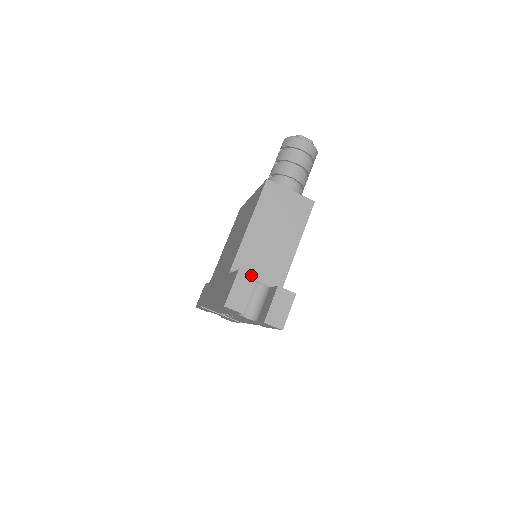
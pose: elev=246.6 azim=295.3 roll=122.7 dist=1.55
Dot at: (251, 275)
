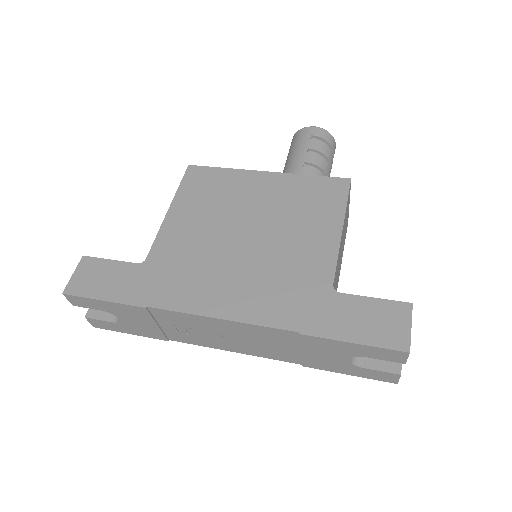
Dot at: occluded
